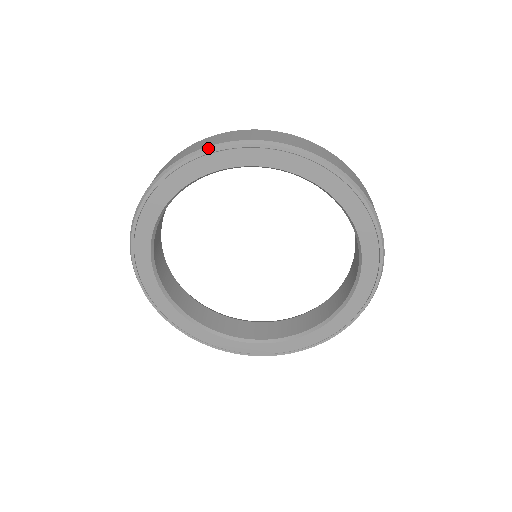
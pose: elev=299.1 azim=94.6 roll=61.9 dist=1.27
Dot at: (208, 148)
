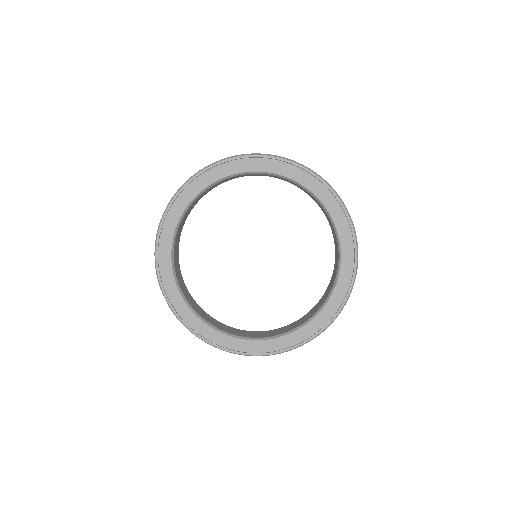
Dot at: (220, 160)
